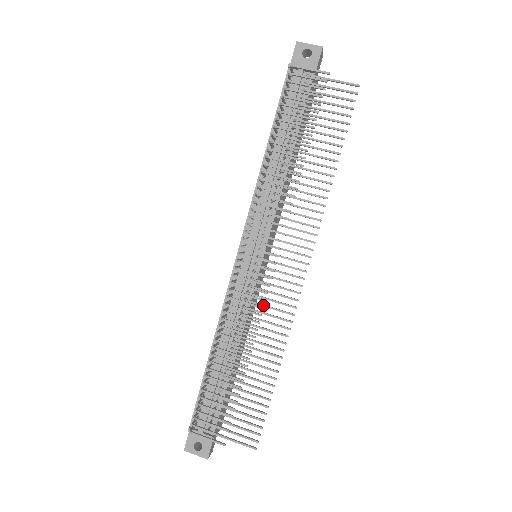
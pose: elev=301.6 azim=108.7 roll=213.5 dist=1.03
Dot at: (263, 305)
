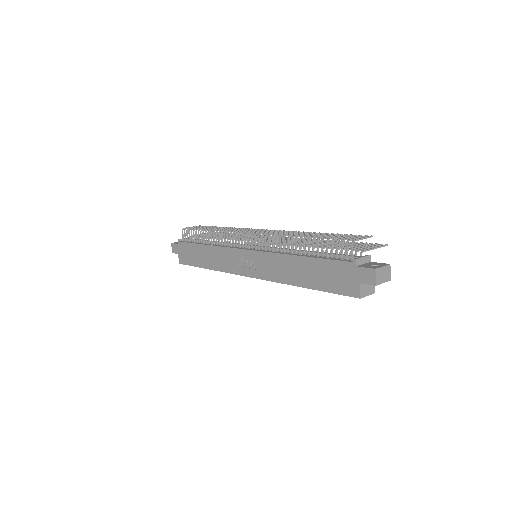
Dot at: occluded
